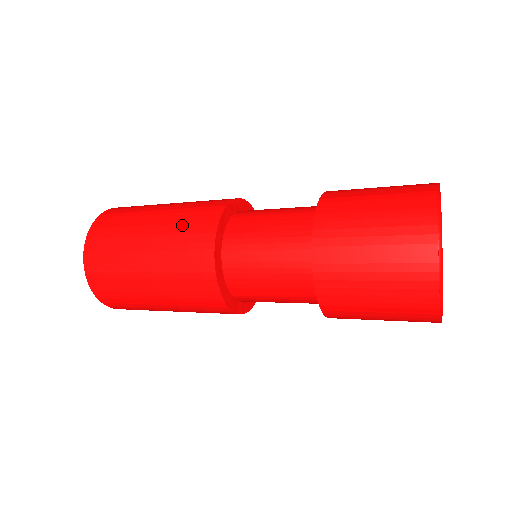
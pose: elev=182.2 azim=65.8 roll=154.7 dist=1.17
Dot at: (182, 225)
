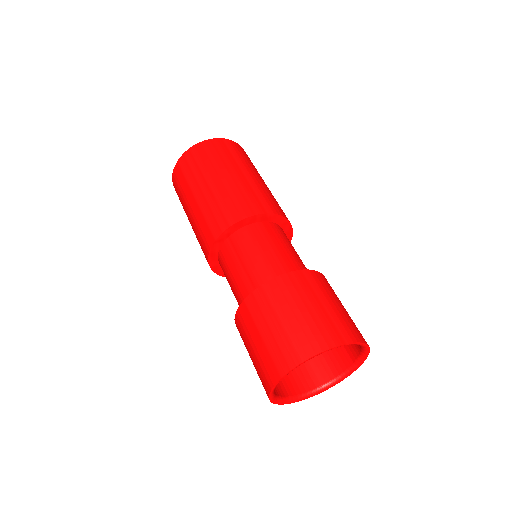
Dot at: (198, 237)
